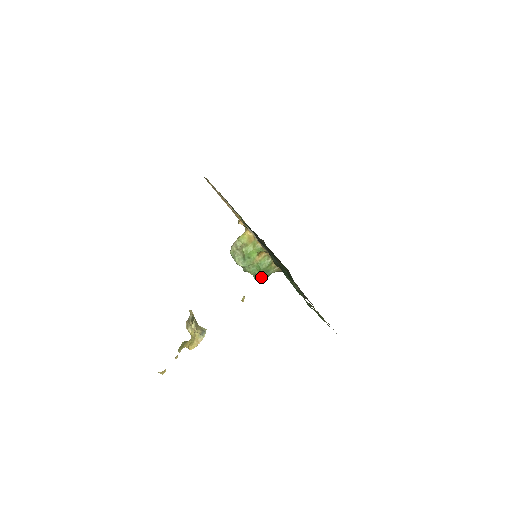
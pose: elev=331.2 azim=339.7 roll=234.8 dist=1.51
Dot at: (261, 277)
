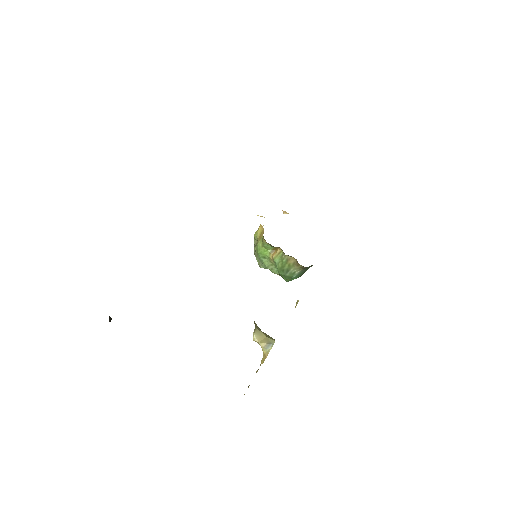
Dot at: (285, 278)
